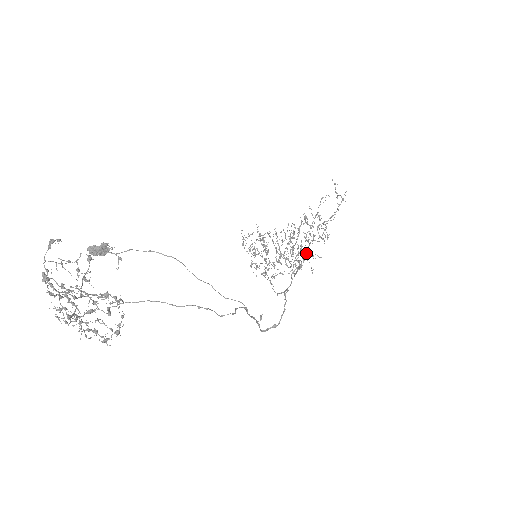
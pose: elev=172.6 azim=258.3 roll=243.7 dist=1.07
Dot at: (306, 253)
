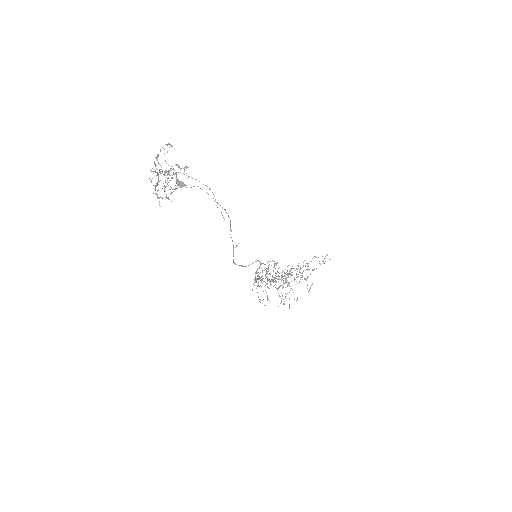
Dot at: occluded
